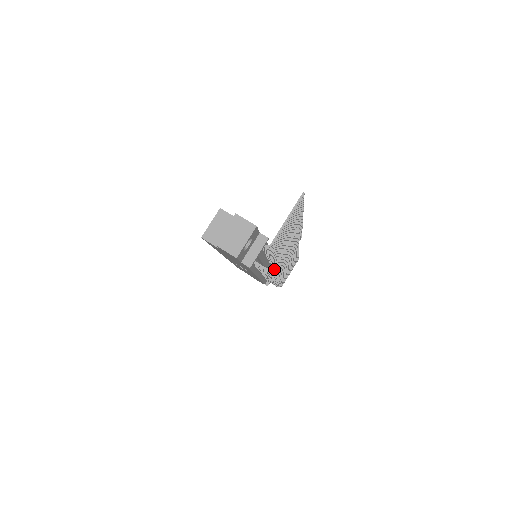
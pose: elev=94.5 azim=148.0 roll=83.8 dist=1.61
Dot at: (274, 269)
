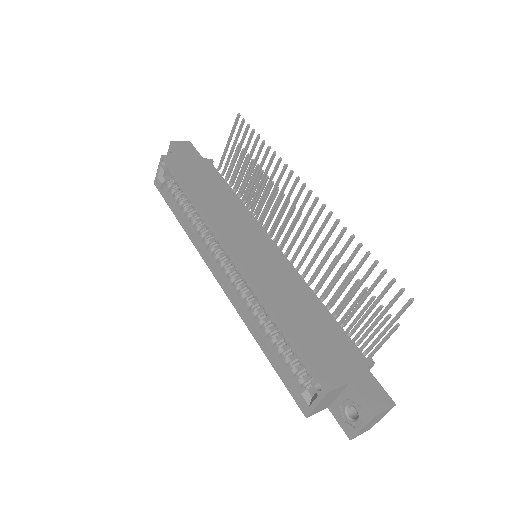
Dot at: occluded
